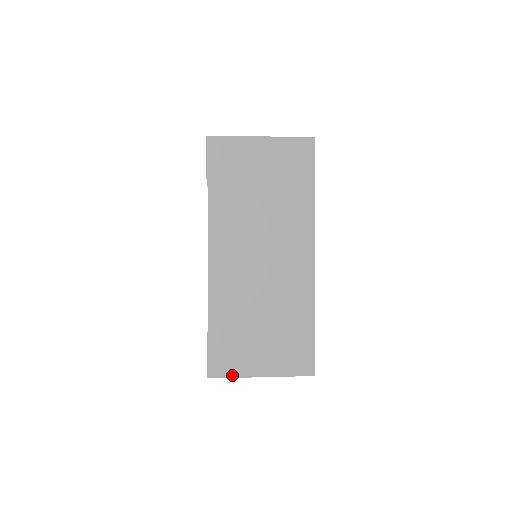
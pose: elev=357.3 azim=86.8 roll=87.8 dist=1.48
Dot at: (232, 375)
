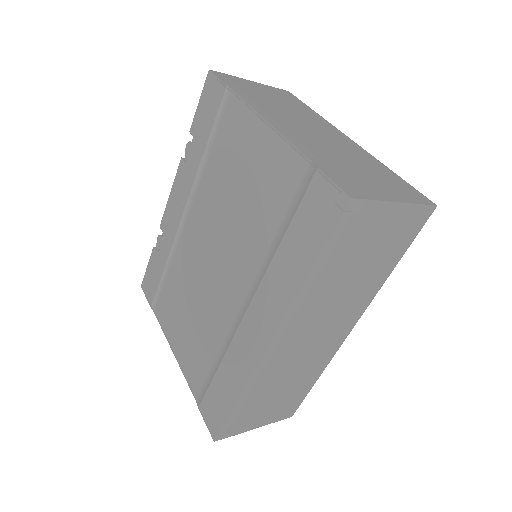
Dot at: (372, 198)
